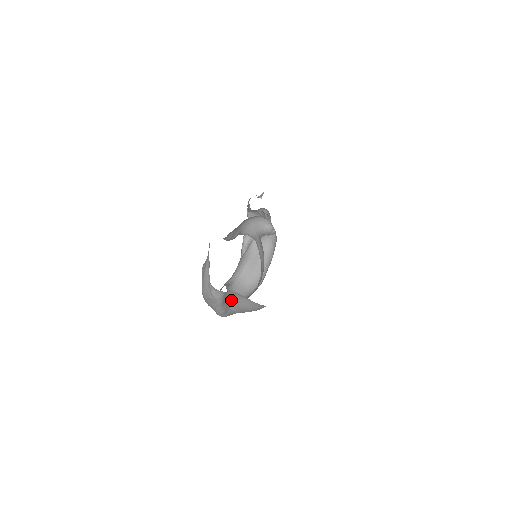
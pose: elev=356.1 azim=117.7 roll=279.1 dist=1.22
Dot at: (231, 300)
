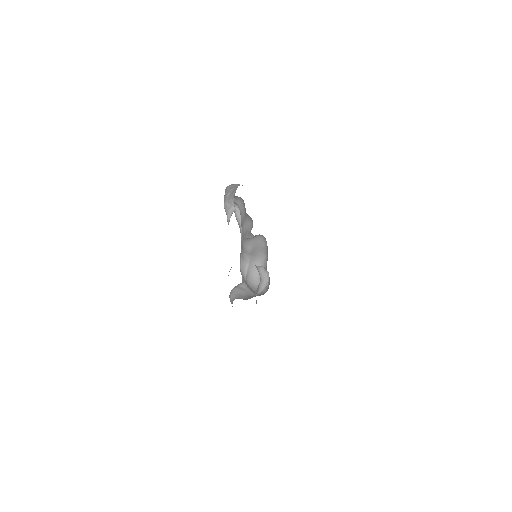
Dot at: occluded
